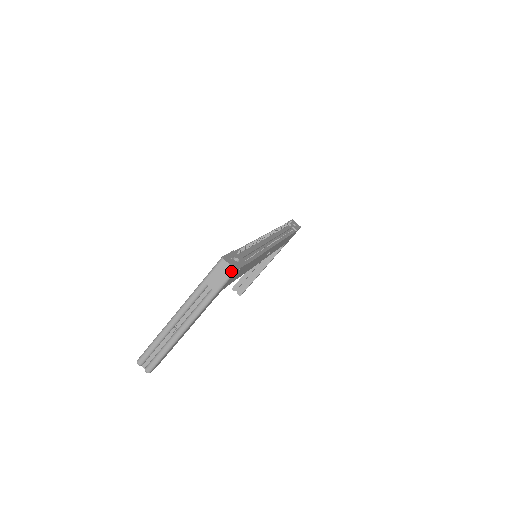
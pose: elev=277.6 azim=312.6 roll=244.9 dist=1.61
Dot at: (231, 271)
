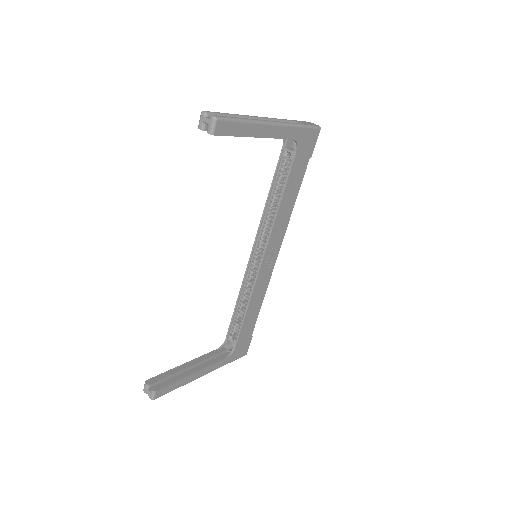
Dot at: (317, 125)
